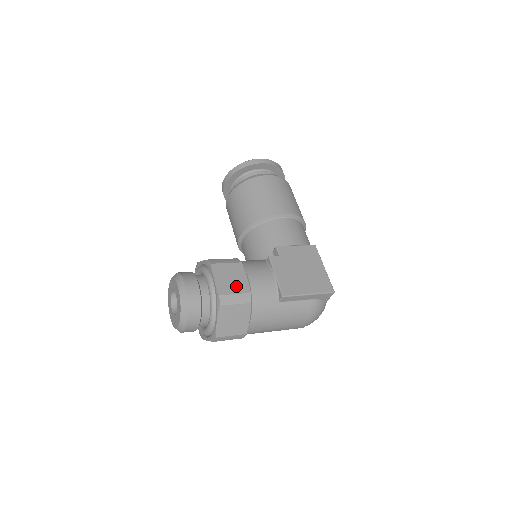
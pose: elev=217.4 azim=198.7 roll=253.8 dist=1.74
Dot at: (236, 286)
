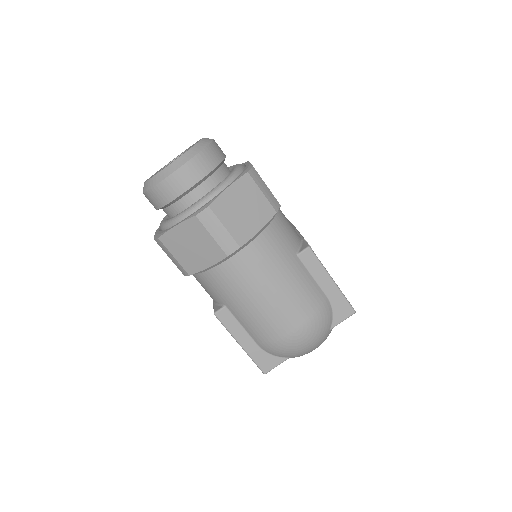
Dot at: occluded
